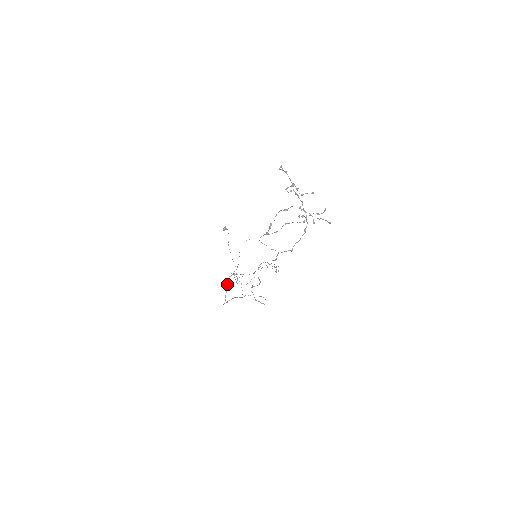
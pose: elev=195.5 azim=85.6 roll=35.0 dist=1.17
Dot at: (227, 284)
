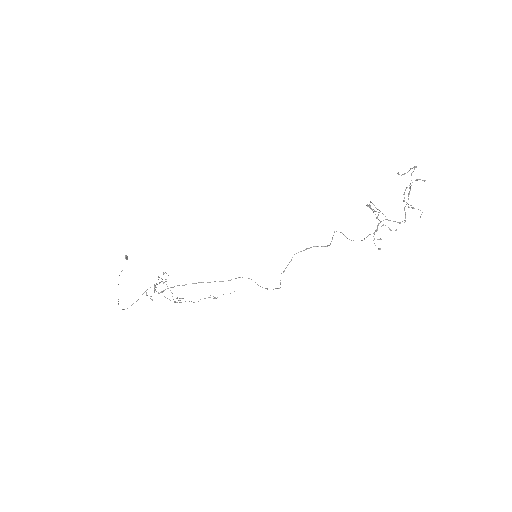
Dot at: (156, 284)
